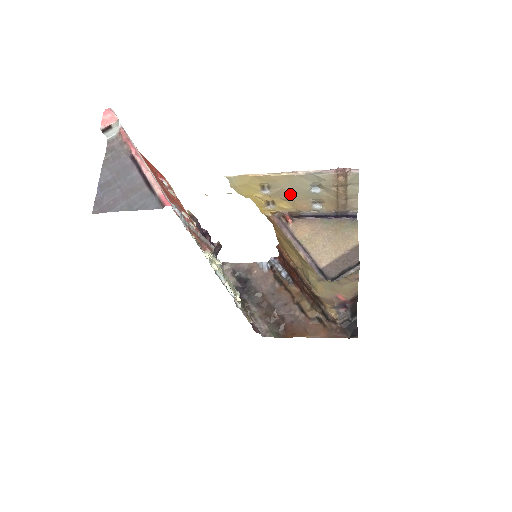
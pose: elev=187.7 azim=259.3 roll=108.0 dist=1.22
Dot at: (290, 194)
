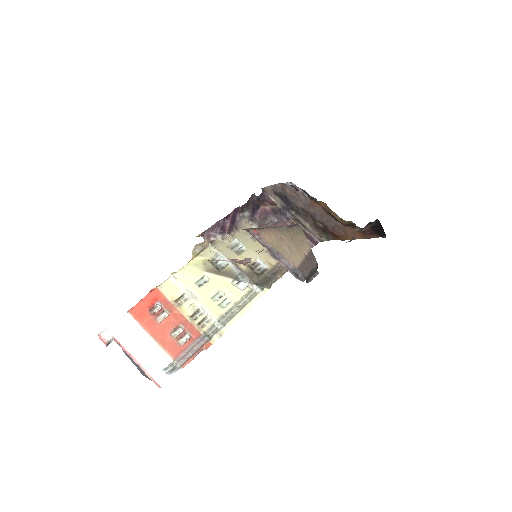
Dot at: occluded
